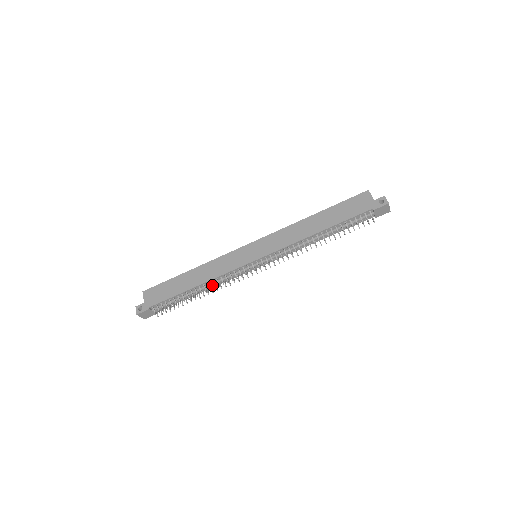
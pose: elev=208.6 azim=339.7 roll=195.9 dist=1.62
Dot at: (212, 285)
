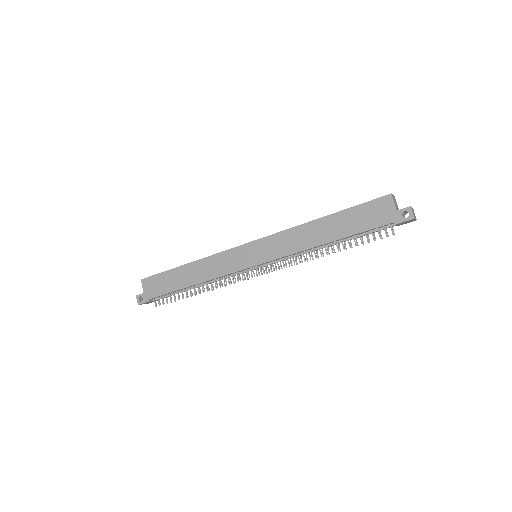
Dot at: (210, 283)
